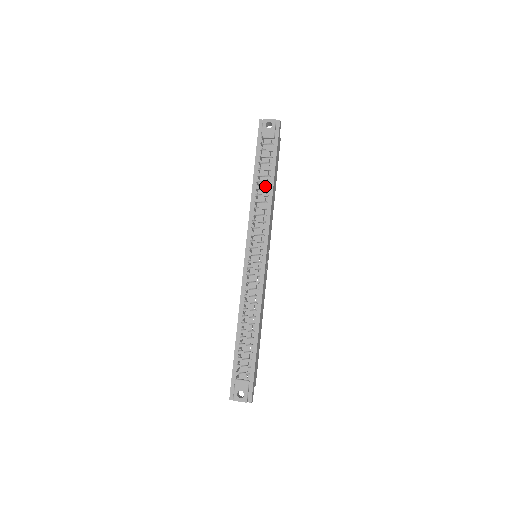
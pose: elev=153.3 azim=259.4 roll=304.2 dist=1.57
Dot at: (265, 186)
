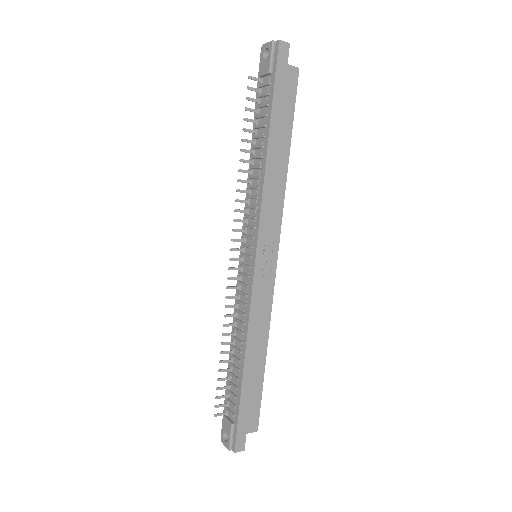
Dot at: (260, 152)
